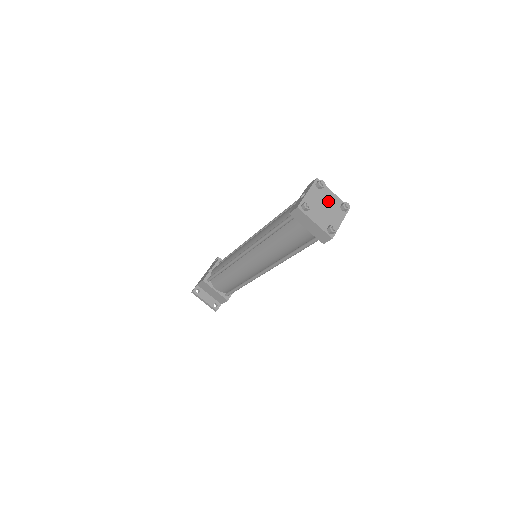
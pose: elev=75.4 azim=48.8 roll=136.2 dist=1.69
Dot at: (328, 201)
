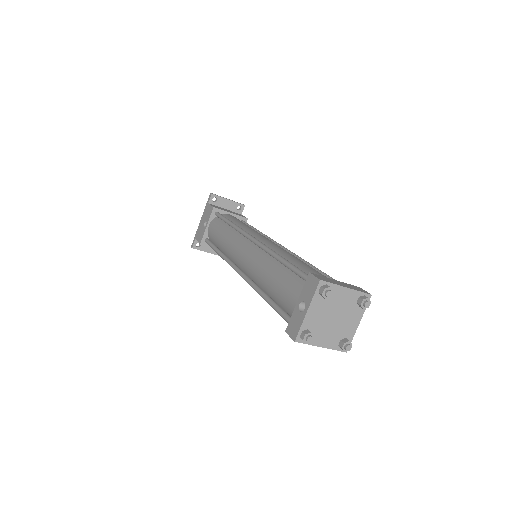
Dot at: (339, 305)
